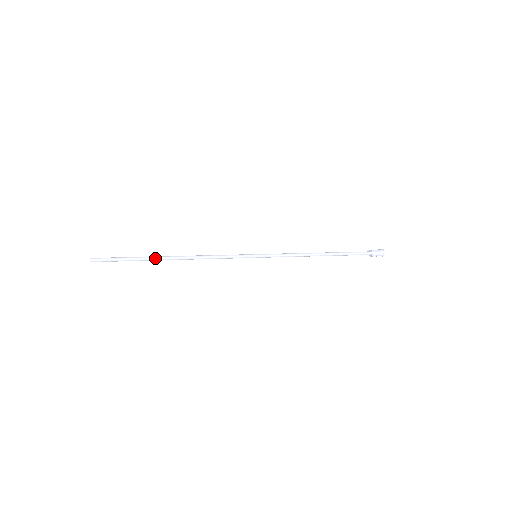
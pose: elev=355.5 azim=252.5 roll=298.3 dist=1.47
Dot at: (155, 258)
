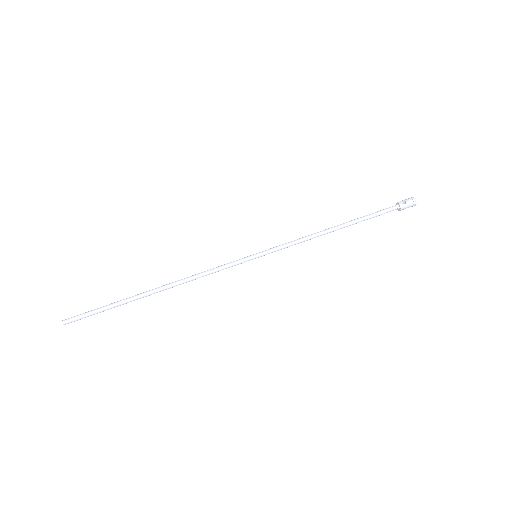
Dot at: (137, 299)
